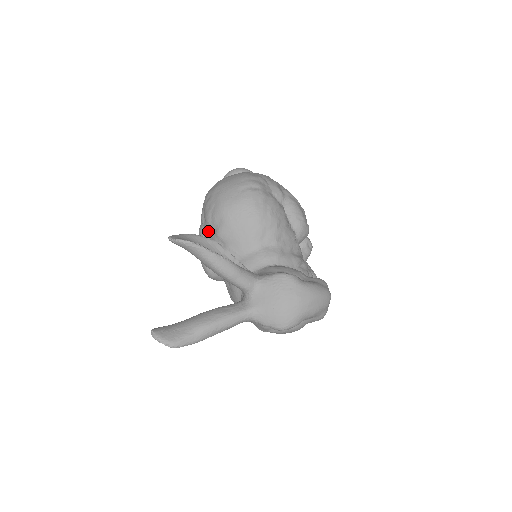
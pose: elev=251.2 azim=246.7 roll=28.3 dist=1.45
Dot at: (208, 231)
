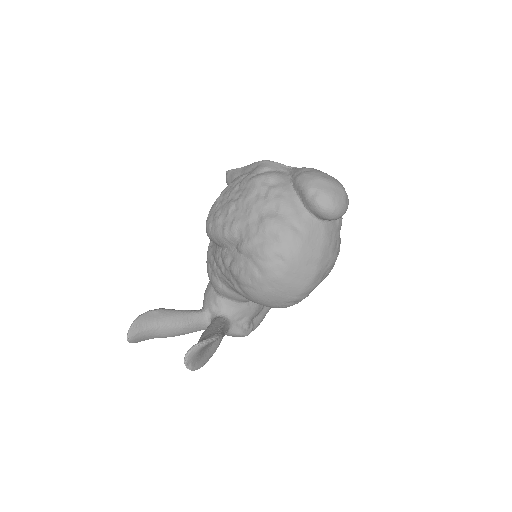
Dot at: (232, 275)
